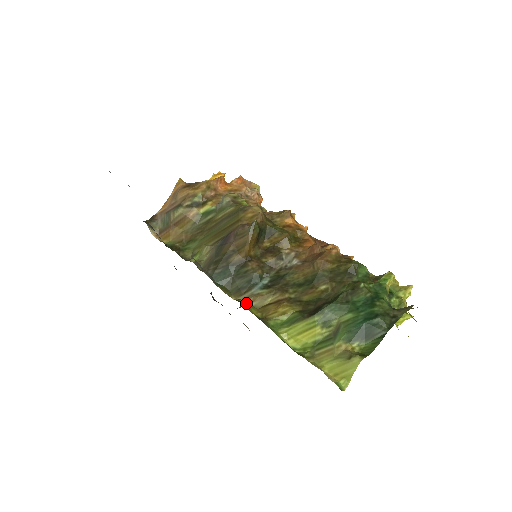
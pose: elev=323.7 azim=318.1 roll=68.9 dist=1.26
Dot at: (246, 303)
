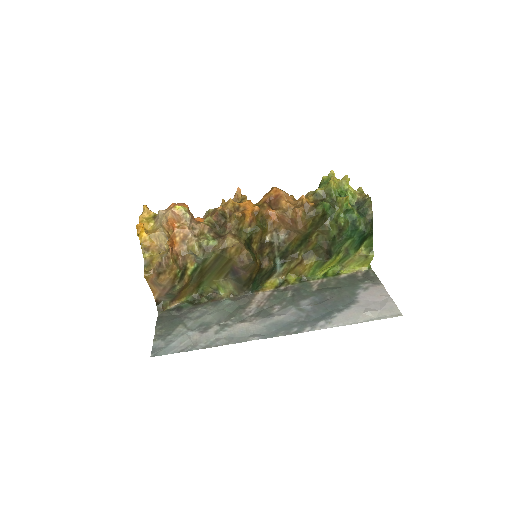
Dot at: (282, 279)
